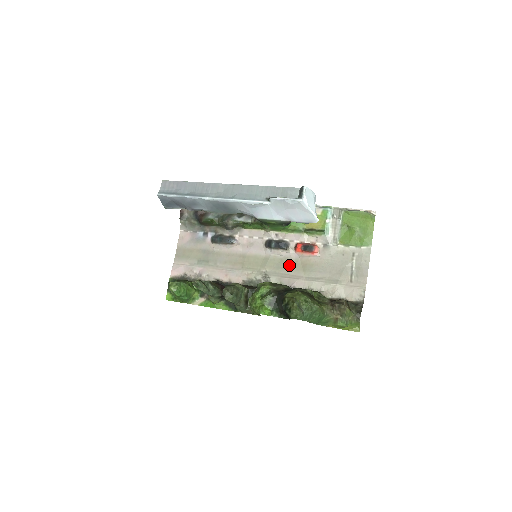
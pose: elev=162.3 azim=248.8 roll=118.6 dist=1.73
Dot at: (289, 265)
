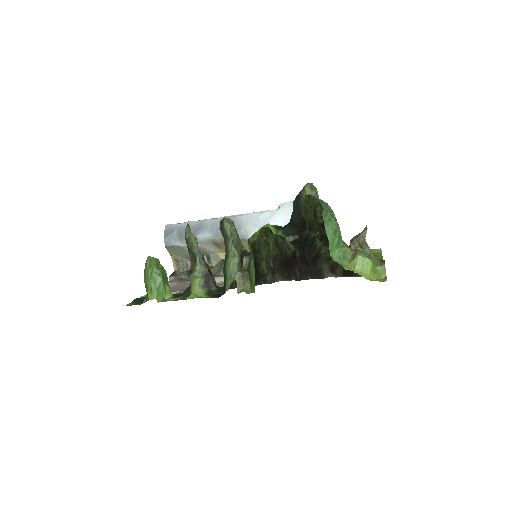
Dot at: occluded
